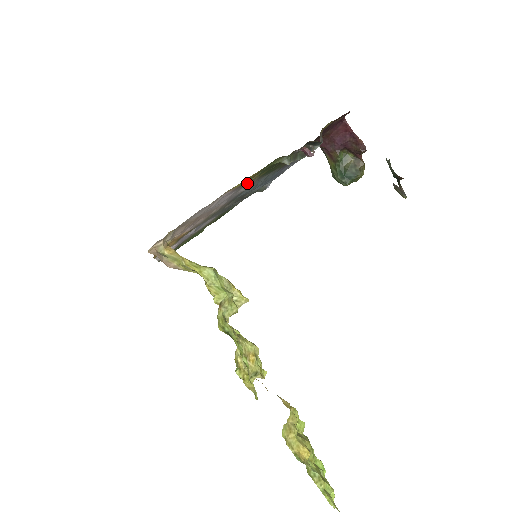
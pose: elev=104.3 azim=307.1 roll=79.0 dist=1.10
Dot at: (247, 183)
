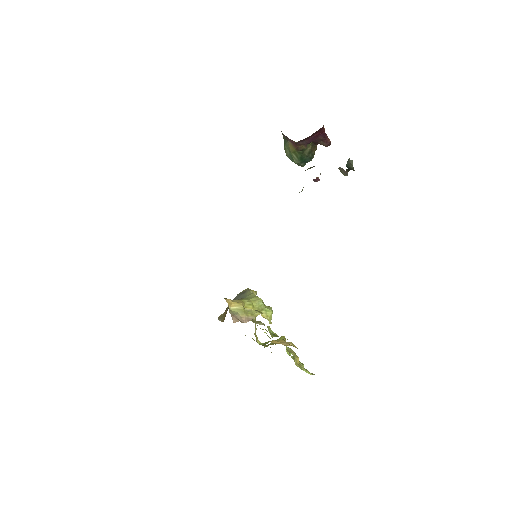
Dot at: occluded
